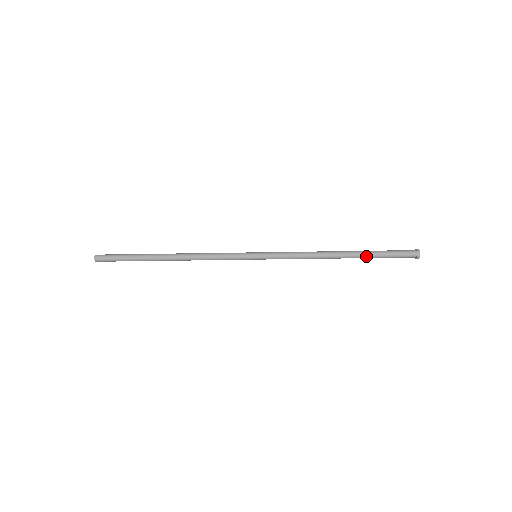
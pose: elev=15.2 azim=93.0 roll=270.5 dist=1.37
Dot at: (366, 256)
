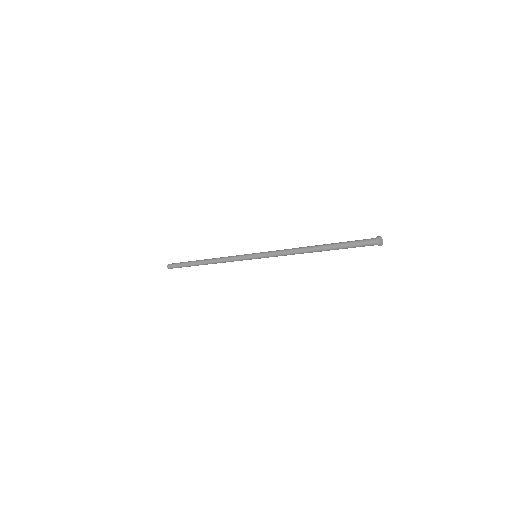
Dot at: occluded
